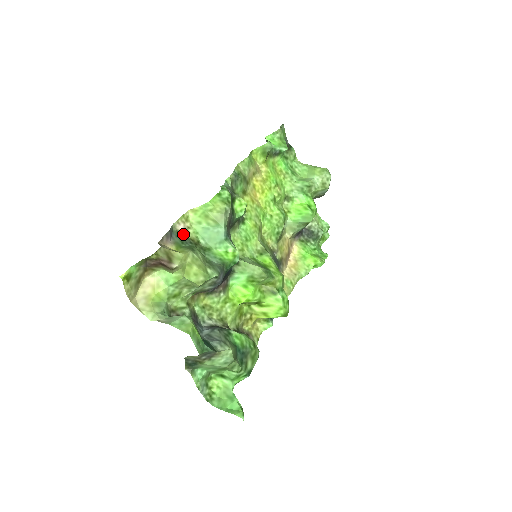
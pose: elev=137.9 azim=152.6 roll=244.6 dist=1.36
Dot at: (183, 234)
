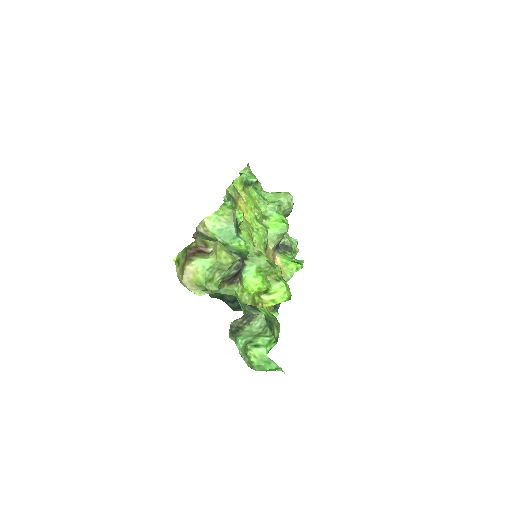
Dot at: (205, 235)
